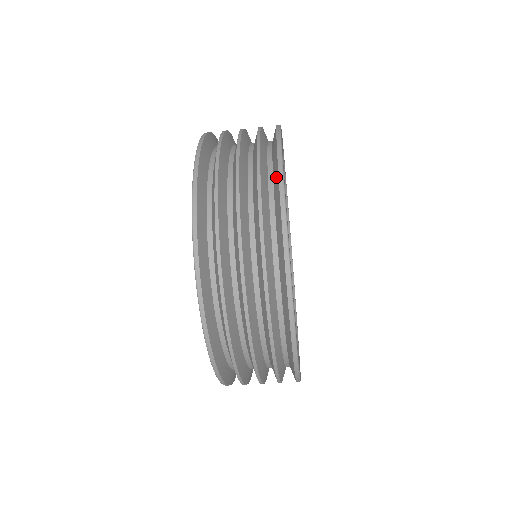
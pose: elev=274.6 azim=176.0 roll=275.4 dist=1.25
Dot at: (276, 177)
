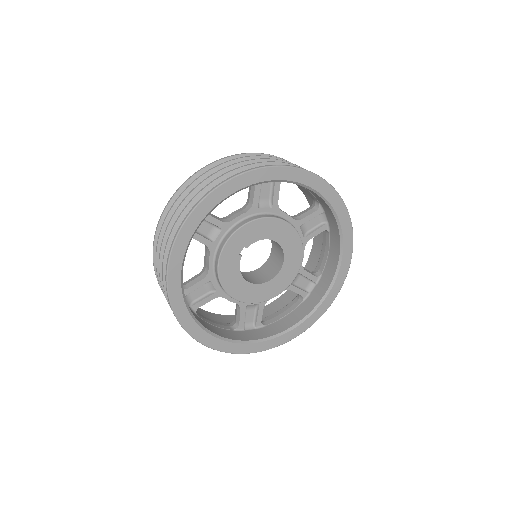
Dot at: (185, 323)
